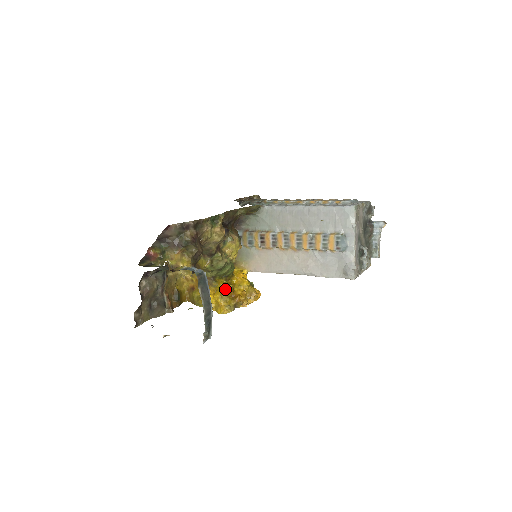
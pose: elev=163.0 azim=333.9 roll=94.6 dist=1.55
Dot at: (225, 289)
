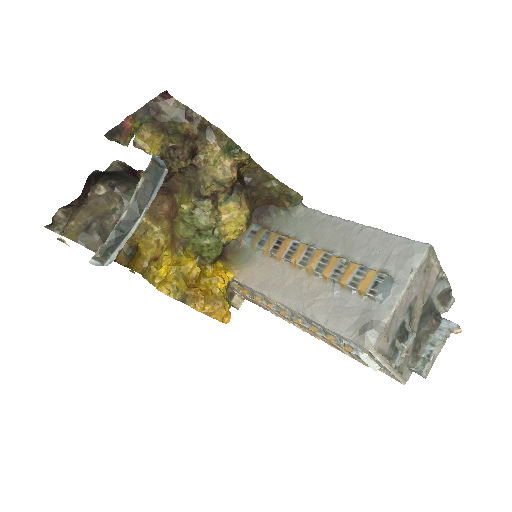
Dot at: (188, 267)
